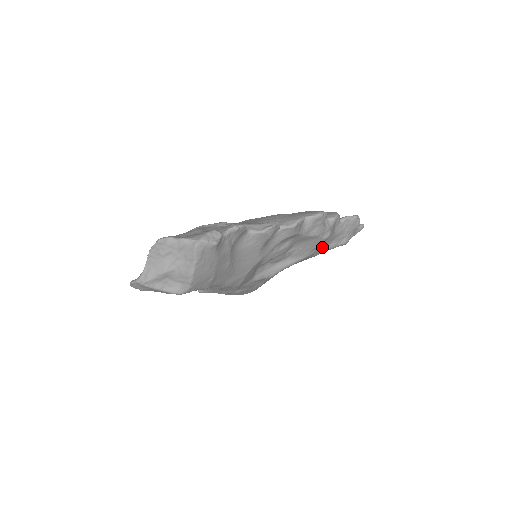
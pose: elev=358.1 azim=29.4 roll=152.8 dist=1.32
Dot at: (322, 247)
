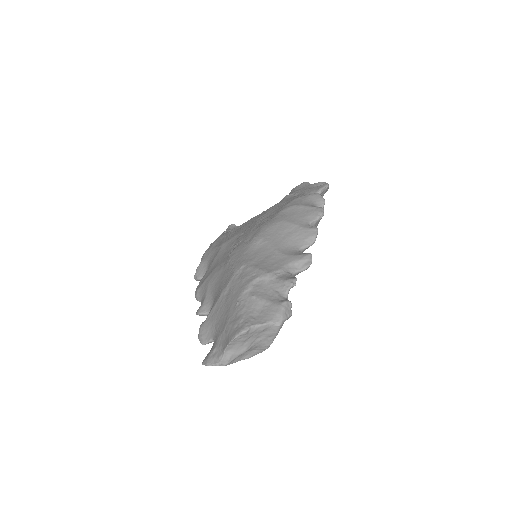
Dot at: occluded
